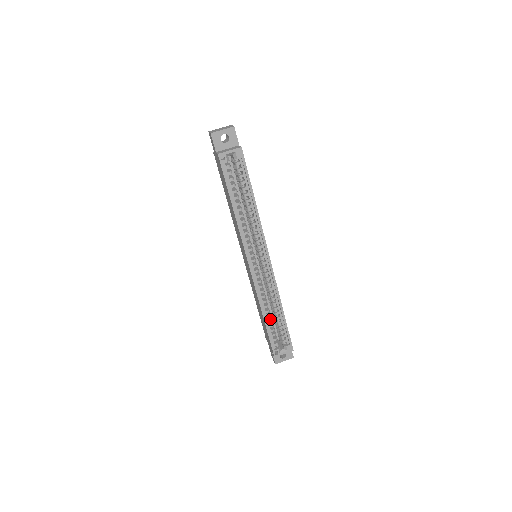
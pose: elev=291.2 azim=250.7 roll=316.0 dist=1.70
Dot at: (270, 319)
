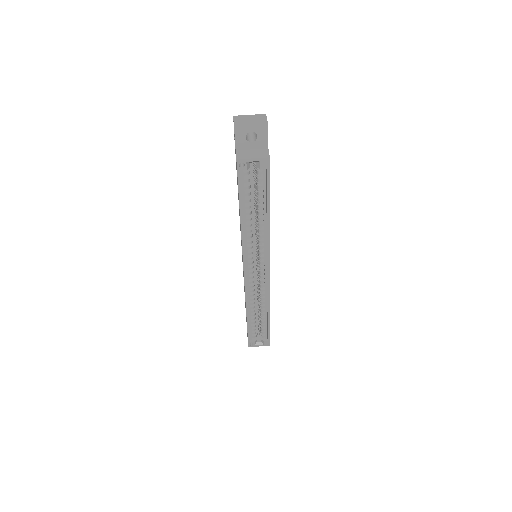
Dot at: (254, 317)
